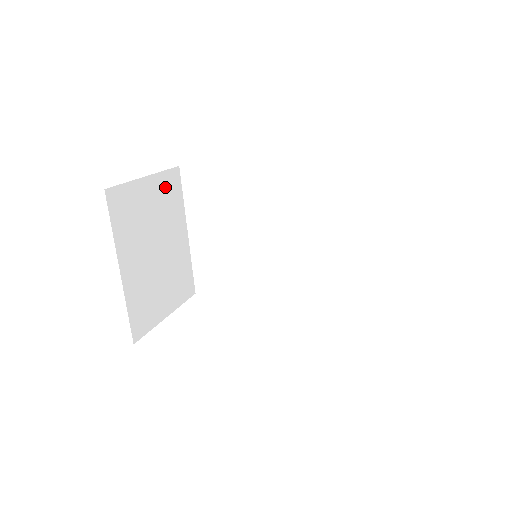
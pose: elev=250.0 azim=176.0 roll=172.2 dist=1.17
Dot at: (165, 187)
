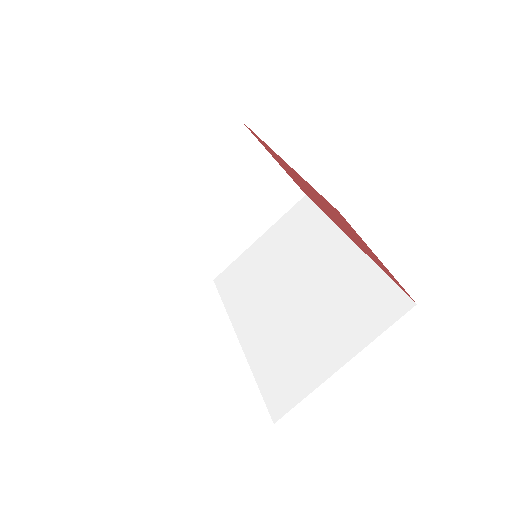
Dot at: (280, 187)
